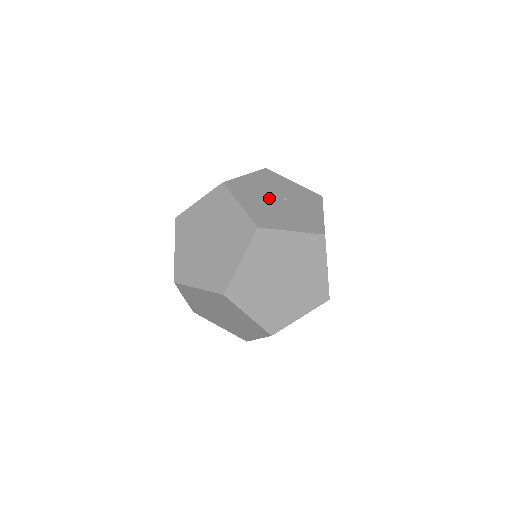
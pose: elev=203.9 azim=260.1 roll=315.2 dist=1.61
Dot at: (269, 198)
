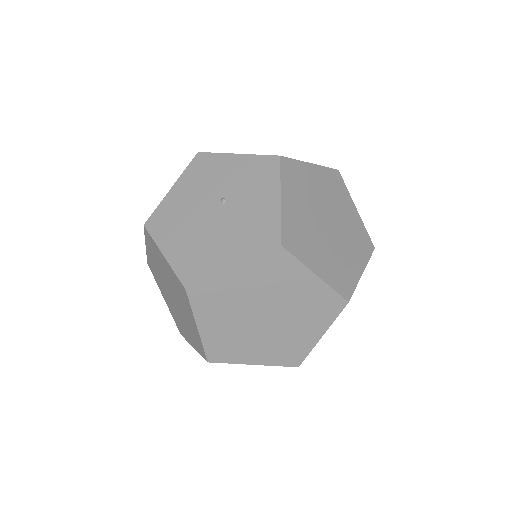
Dot at: (201, 216)
